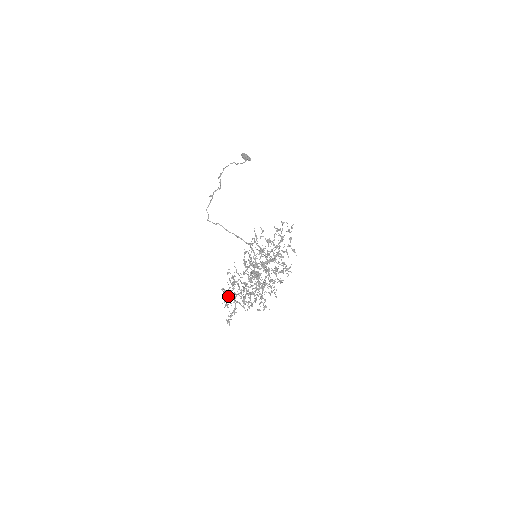
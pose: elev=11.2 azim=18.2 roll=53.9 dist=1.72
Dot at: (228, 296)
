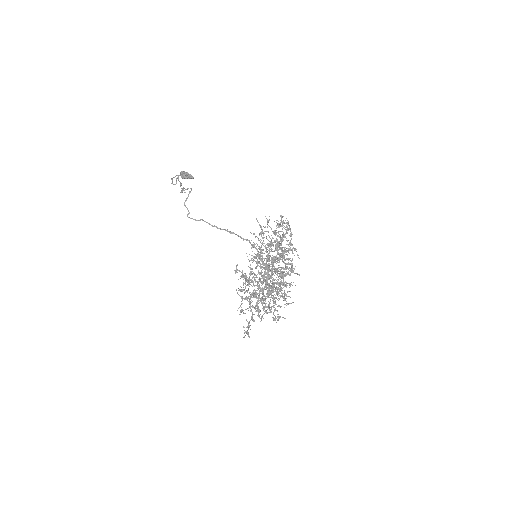
Dot at: (244, 298)
